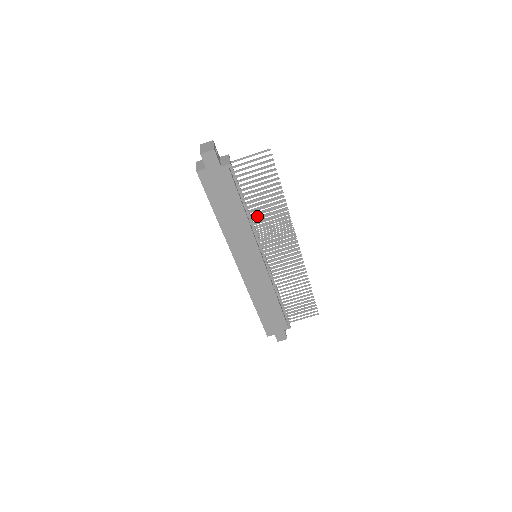
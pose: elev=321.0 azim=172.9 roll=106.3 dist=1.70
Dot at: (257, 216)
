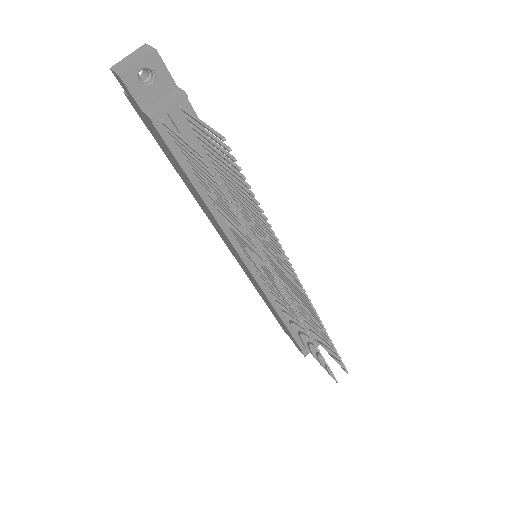
Dot at: occluded
